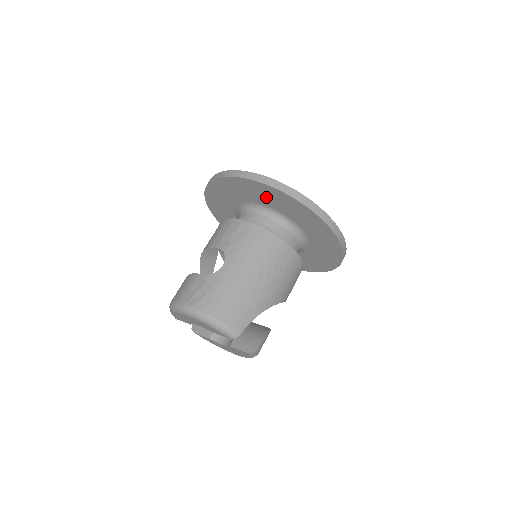
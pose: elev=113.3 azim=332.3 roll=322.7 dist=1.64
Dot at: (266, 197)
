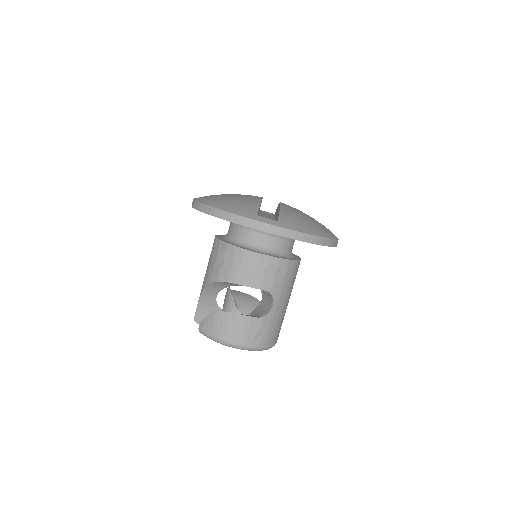
Dot at: occluded
